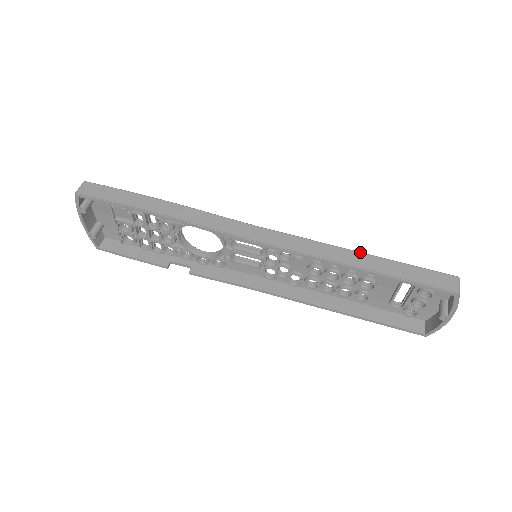
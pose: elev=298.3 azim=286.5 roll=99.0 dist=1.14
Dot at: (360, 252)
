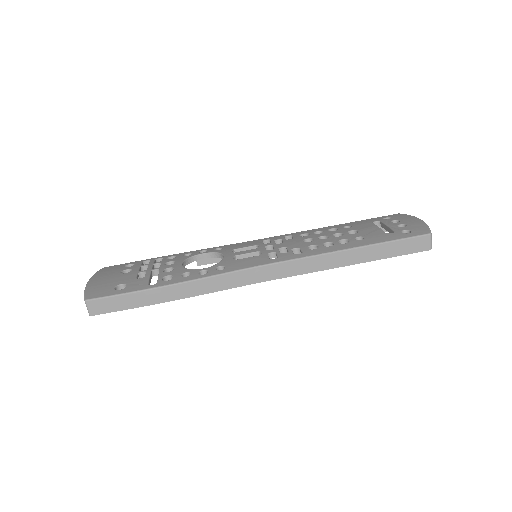
Dot at: (350, 250)
